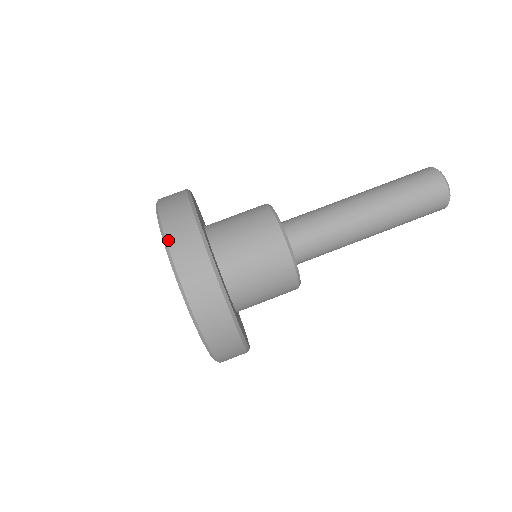
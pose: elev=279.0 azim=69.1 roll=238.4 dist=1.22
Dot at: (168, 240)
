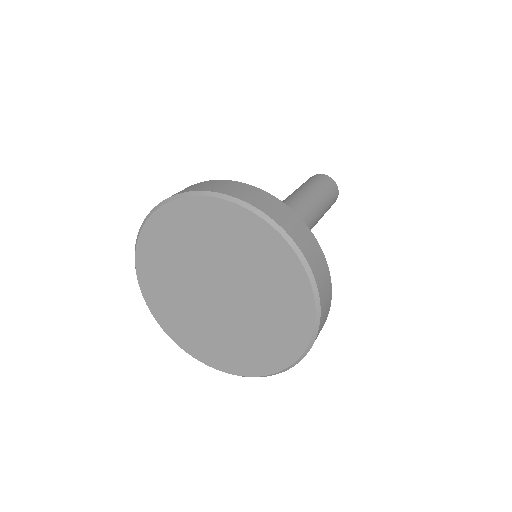
Dot at: (245, 200)
